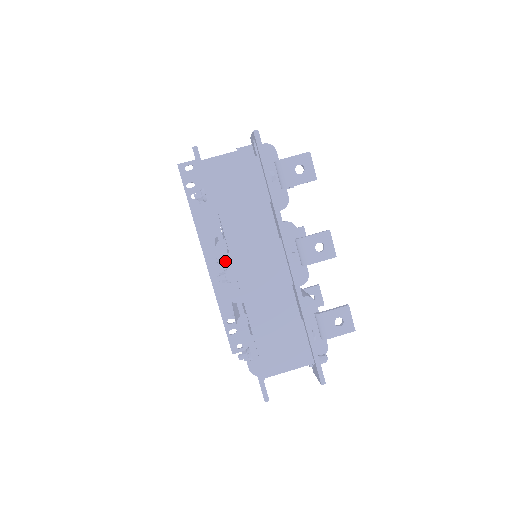
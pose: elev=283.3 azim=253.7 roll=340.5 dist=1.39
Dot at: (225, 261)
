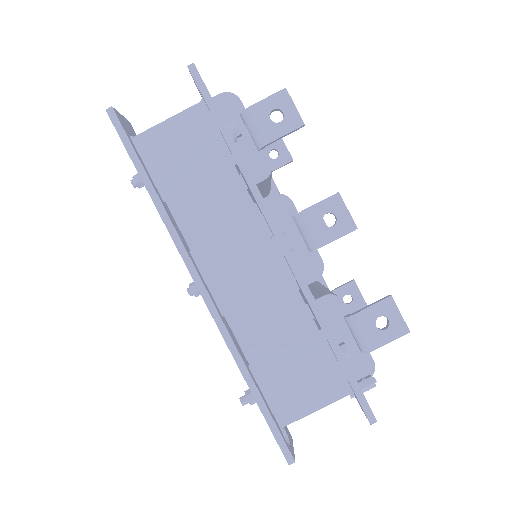
Dot at: (185, 263)
